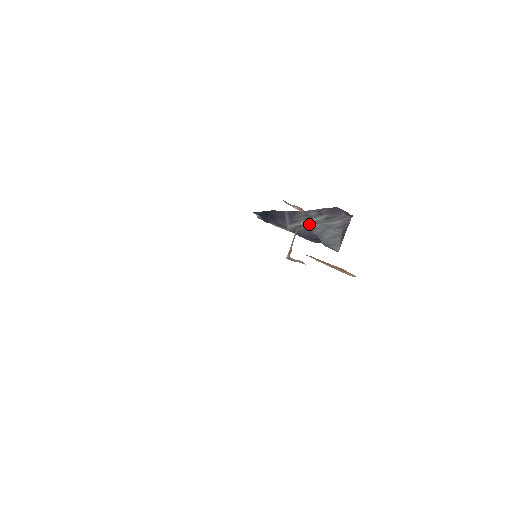
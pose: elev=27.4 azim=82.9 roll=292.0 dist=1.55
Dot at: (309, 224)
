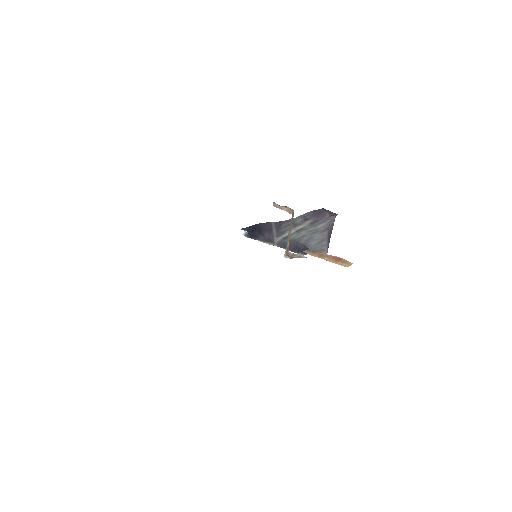
Dot at: (295, 233)
